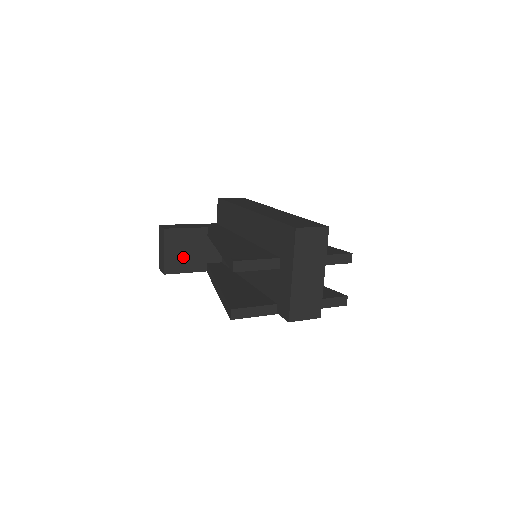
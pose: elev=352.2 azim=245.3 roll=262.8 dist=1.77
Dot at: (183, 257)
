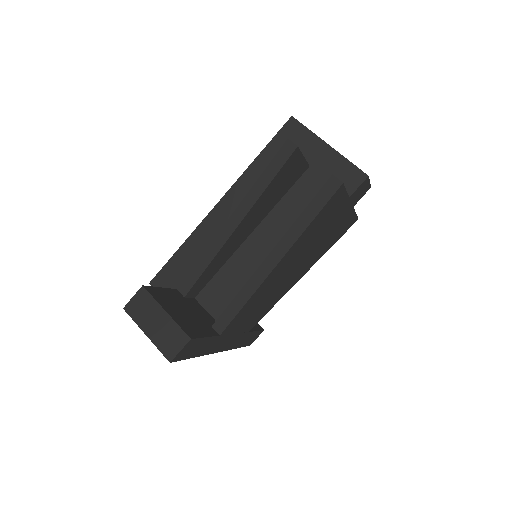
Dot at: (187, 319)
